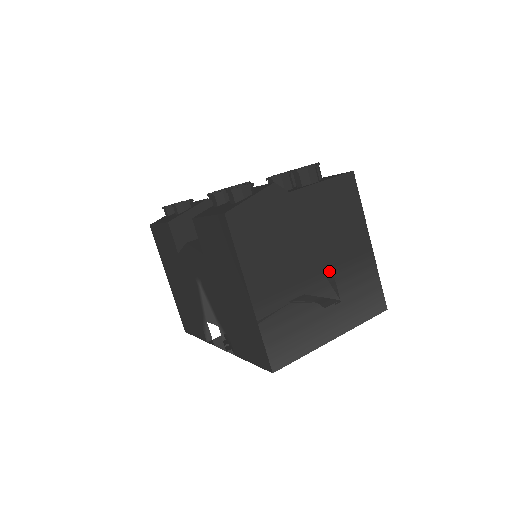
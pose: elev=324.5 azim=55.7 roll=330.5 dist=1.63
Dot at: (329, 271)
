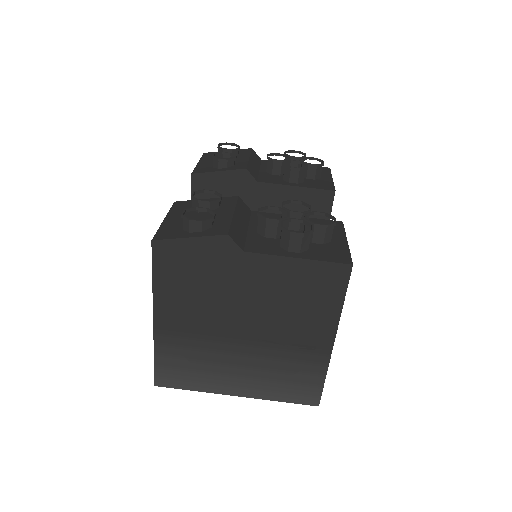
Dot at: (260, 342)
